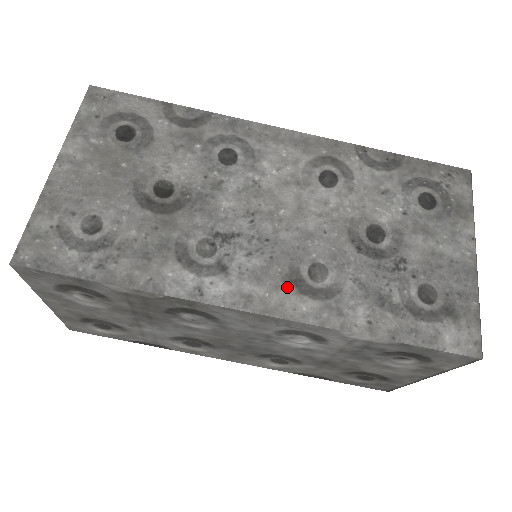
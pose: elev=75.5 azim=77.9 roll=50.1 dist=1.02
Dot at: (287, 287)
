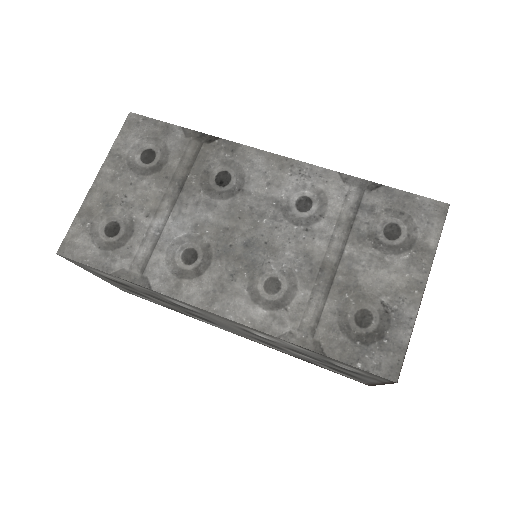
Dot at: occluded
